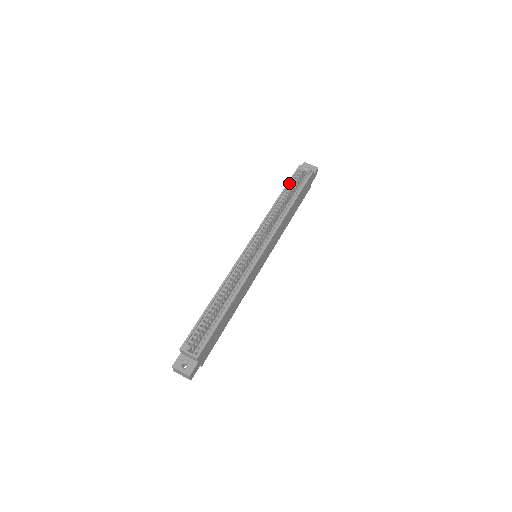
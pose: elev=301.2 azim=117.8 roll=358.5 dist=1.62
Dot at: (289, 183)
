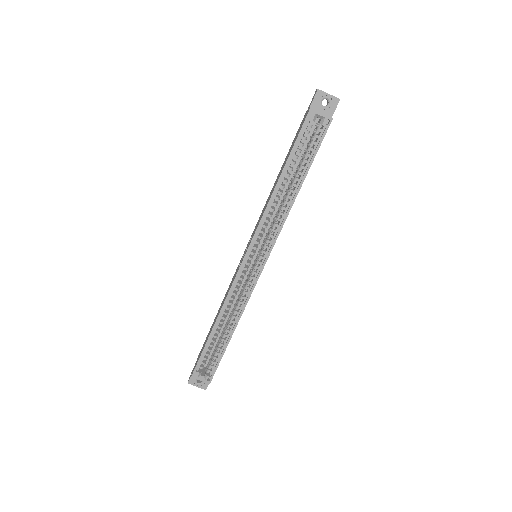
Dot at: (294, 148)
